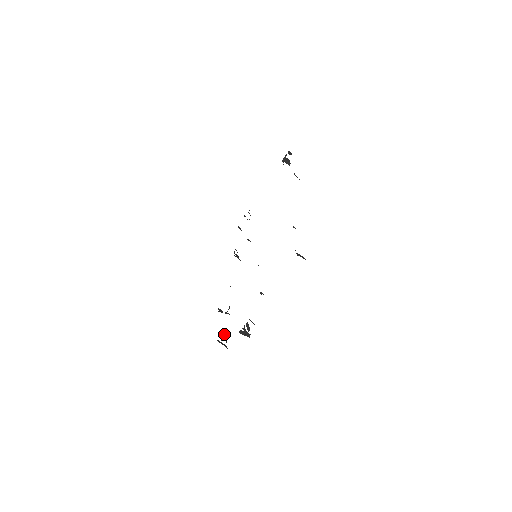
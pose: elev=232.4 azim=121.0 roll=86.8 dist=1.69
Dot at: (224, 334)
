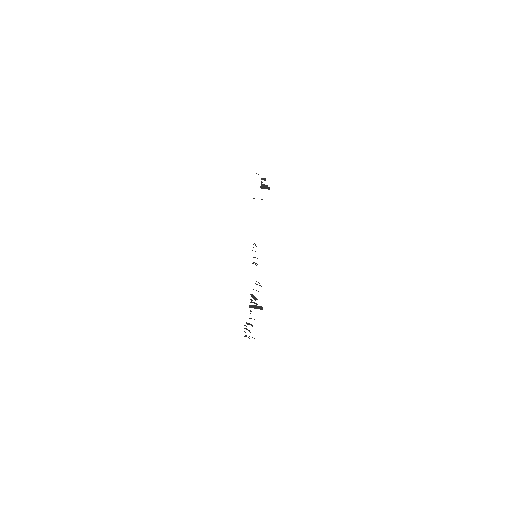
Dot at: (245, 325)
